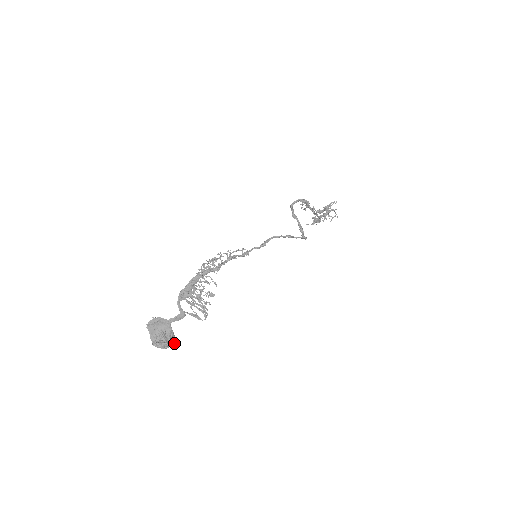
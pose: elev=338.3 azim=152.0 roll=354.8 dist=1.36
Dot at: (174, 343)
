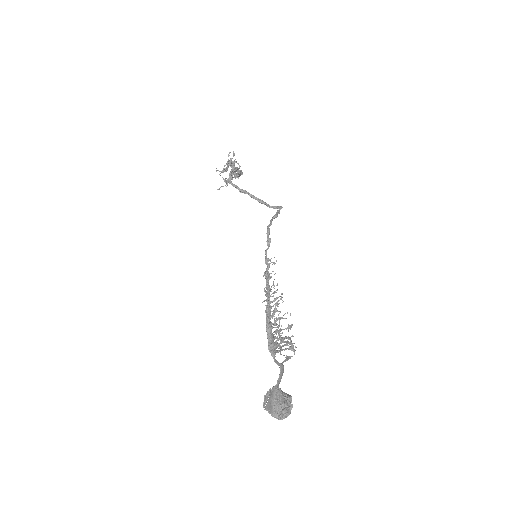
Dot at: occluded
